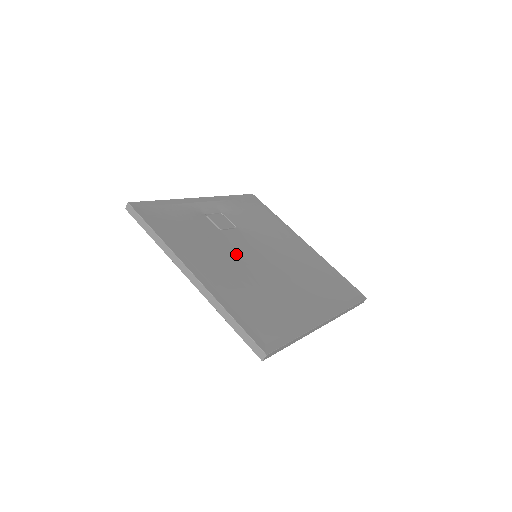
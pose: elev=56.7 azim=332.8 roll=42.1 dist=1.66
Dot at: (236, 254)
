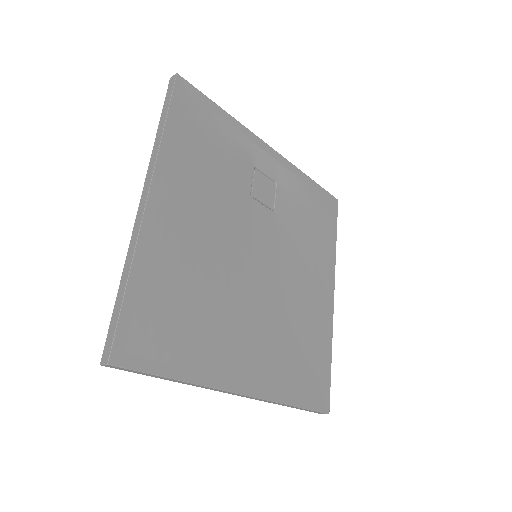
Dot at: (234, 233)
